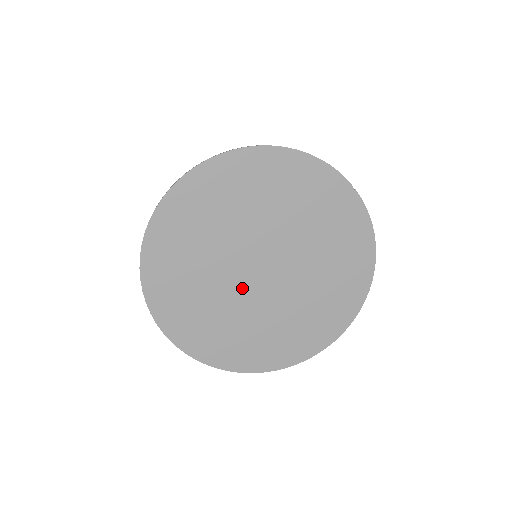
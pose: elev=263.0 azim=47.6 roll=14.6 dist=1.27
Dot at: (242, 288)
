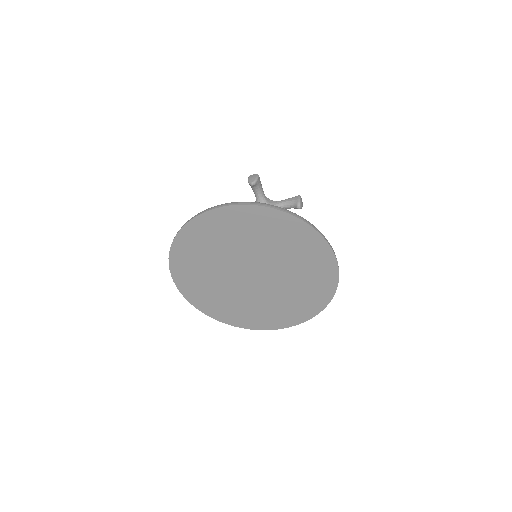
Dot at: (233, 278)
